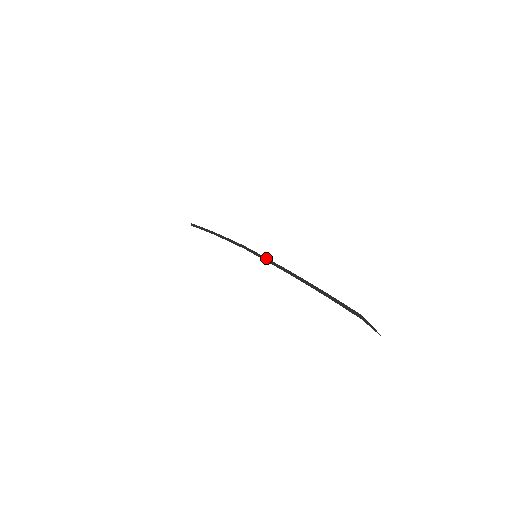
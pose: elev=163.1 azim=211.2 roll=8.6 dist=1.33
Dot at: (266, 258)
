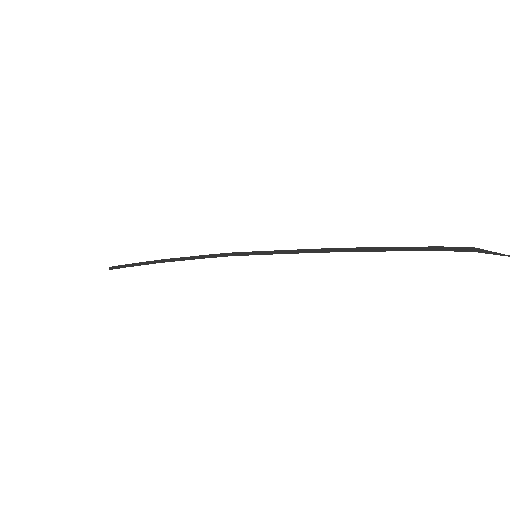
Dot at: (277, 250)
